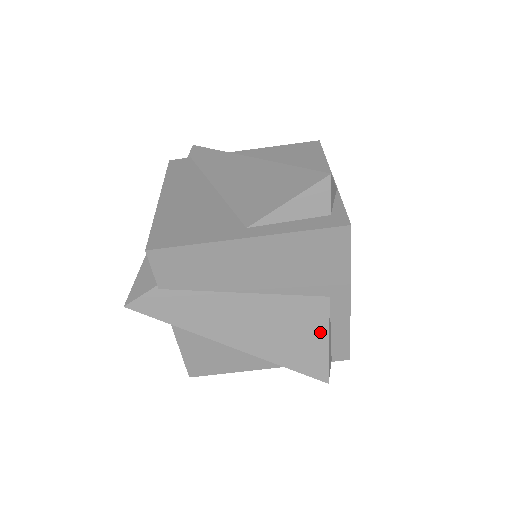
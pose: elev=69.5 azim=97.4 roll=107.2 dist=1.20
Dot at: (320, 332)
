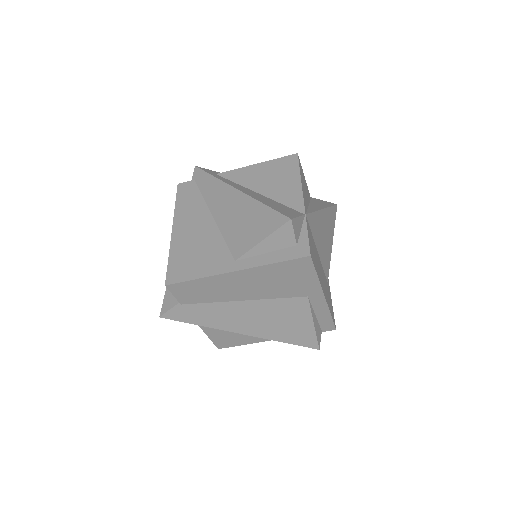
Dot at: (306, 319)
